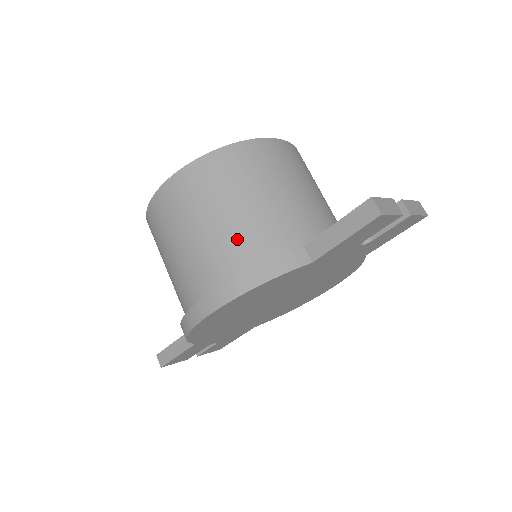
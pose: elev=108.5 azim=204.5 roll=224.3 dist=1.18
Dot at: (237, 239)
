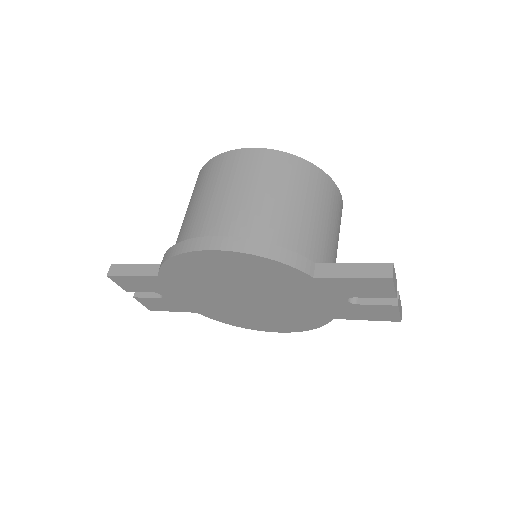
Dot at: (275, 220)
